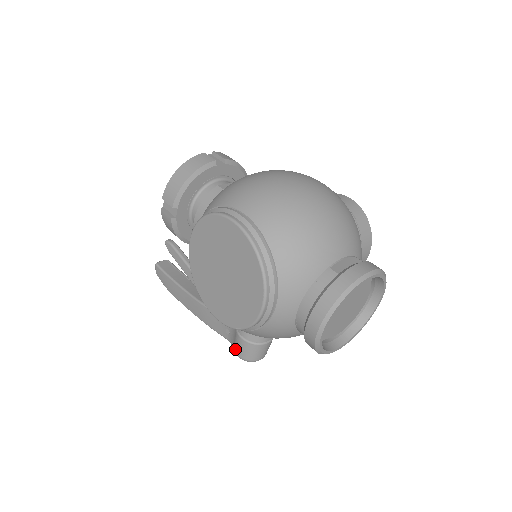
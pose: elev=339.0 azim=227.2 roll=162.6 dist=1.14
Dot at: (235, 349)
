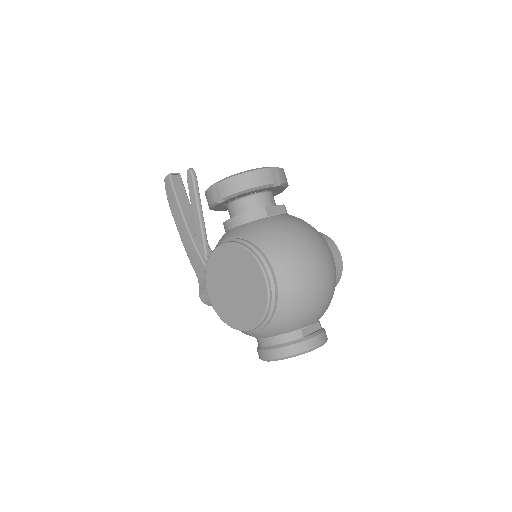
Dot at: (201, 292)
